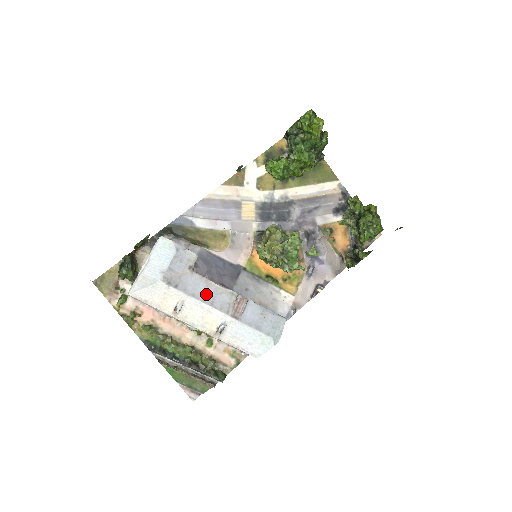
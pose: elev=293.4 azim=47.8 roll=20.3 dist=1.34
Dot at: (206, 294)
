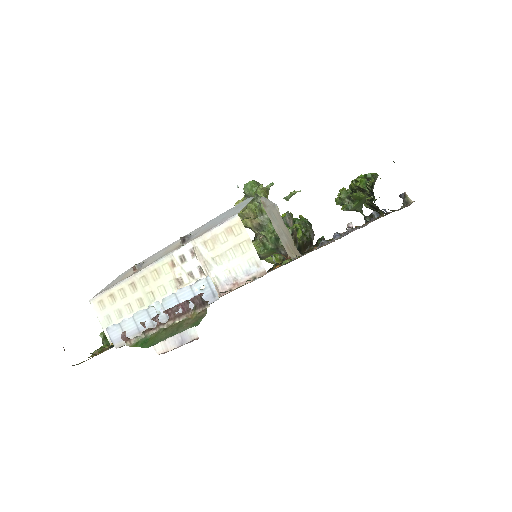
Dot at: occluded
